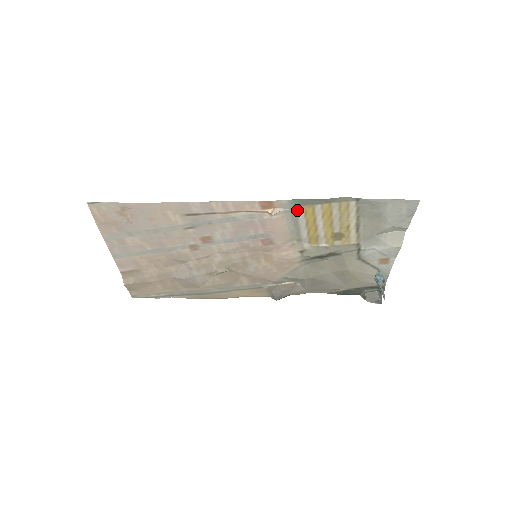
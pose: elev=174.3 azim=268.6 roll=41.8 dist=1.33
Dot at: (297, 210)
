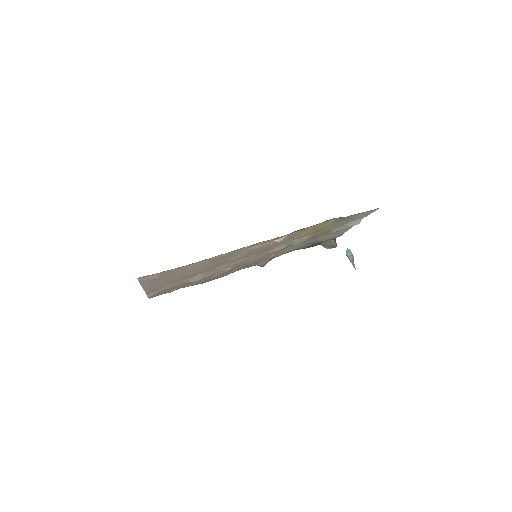
Dot at: (295, 232)
